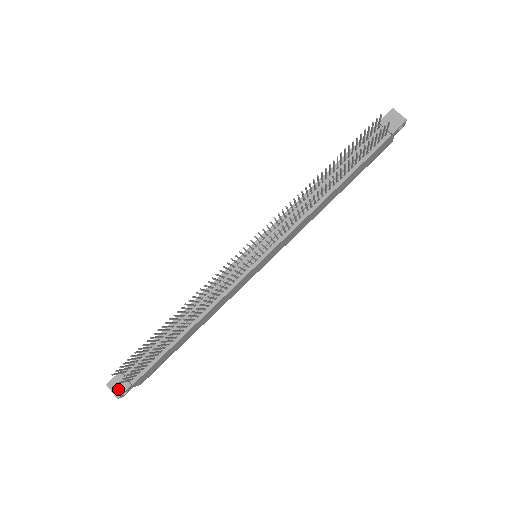
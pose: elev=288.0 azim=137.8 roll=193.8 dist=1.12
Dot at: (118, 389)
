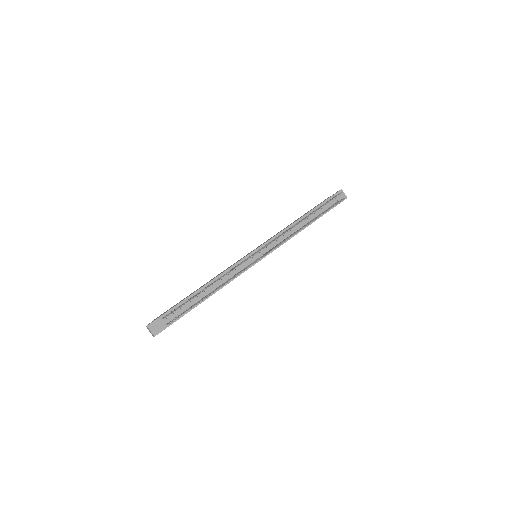
Dot at: (156, 330)
